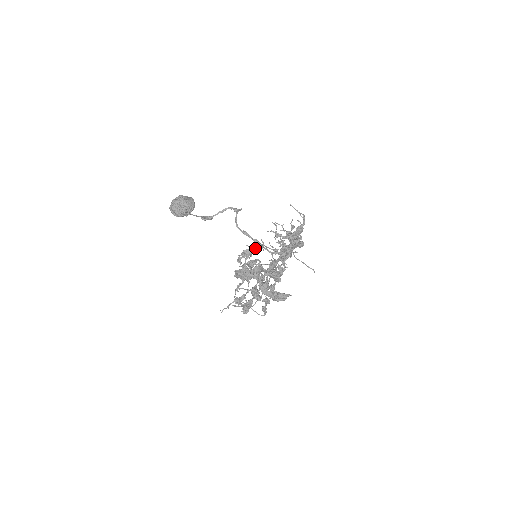
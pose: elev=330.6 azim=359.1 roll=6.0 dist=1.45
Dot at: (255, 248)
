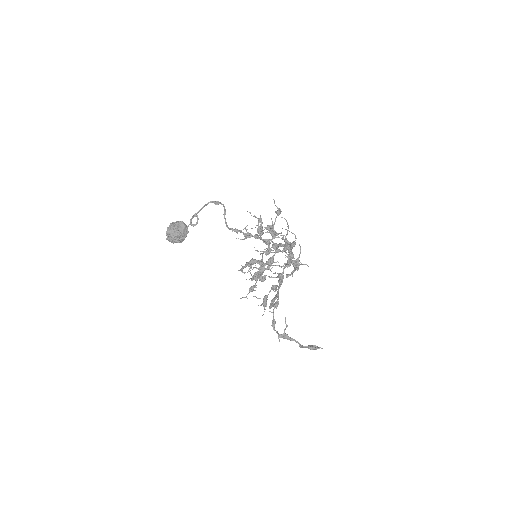
Dot at: occluded
